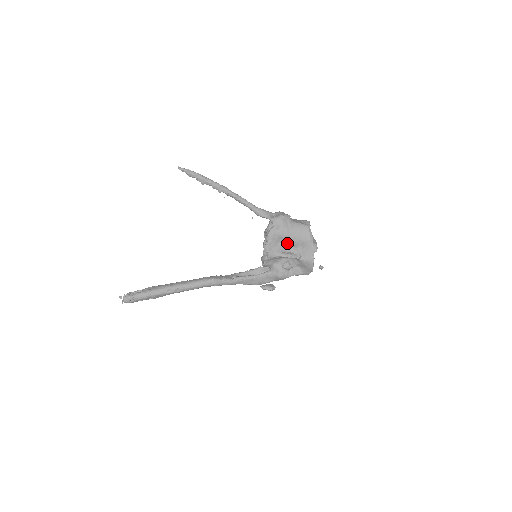
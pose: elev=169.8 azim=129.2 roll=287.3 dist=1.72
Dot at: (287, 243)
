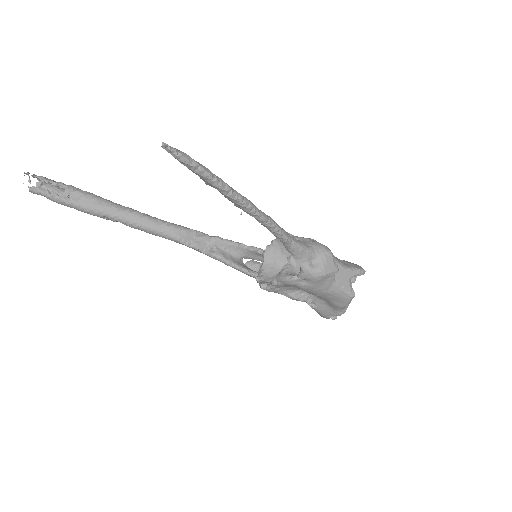
Dot at: occluded
